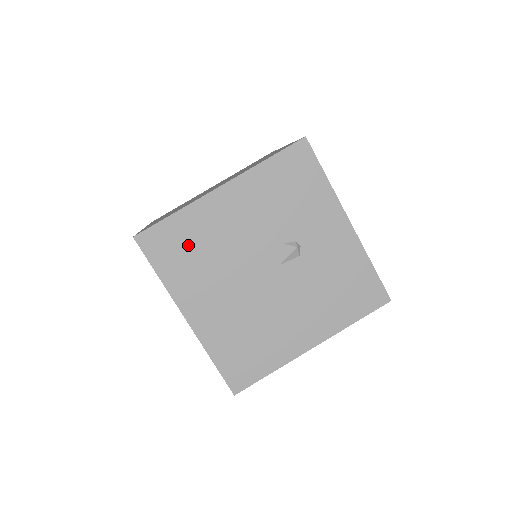
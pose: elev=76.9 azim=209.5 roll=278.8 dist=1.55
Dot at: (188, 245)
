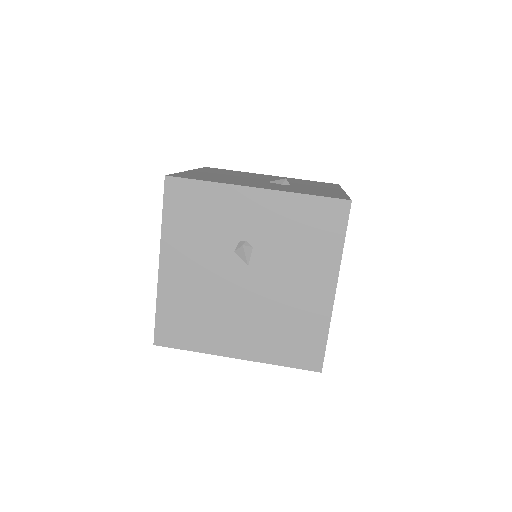
Dot at: (185, 316)
